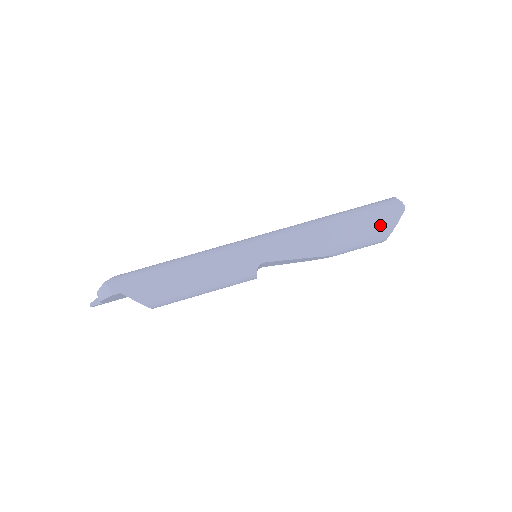
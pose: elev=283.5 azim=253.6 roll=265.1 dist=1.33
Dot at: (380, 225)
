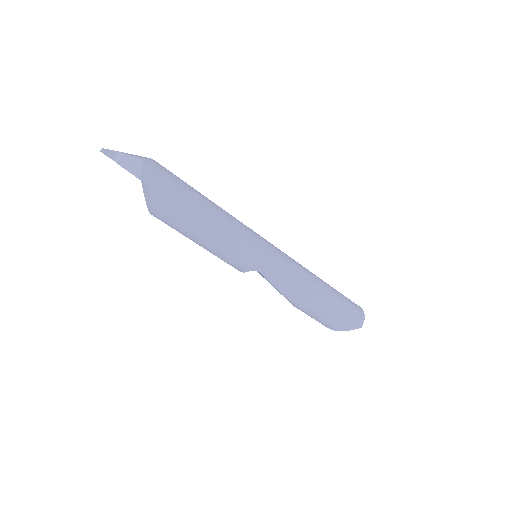
Dot at: (341, 322)
